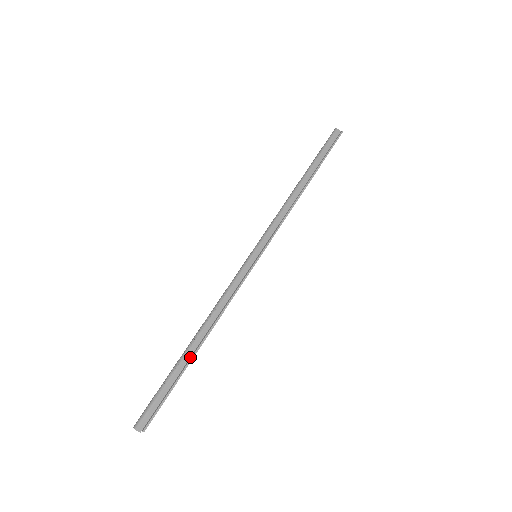
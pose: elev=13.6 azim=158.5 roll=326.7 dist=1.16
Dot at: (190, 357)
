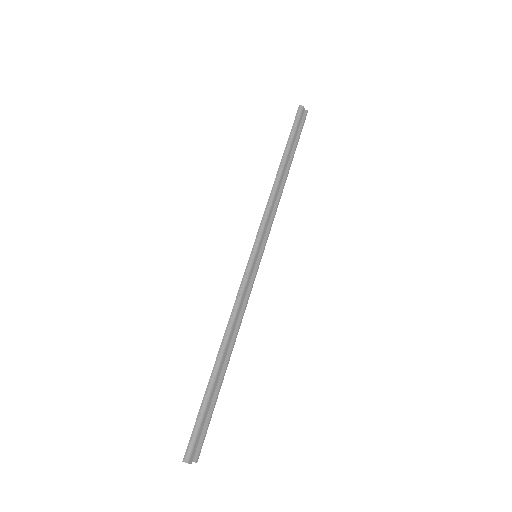
Dot at: (219, 375)
